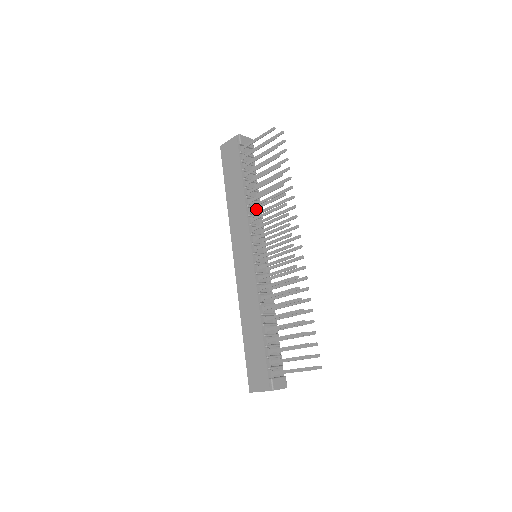
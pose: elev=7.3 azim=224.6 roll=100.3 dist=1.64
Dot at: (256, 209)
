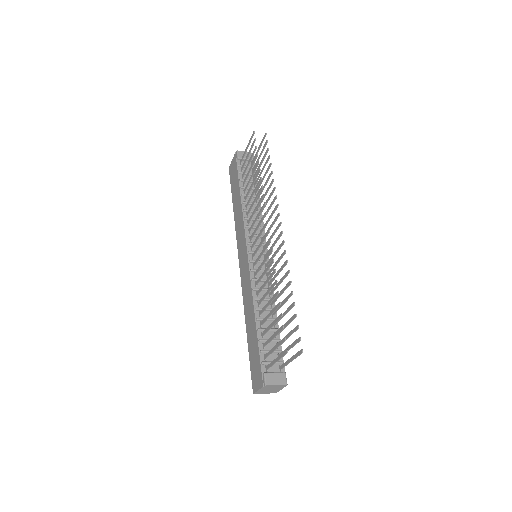
Dot at: occluded
